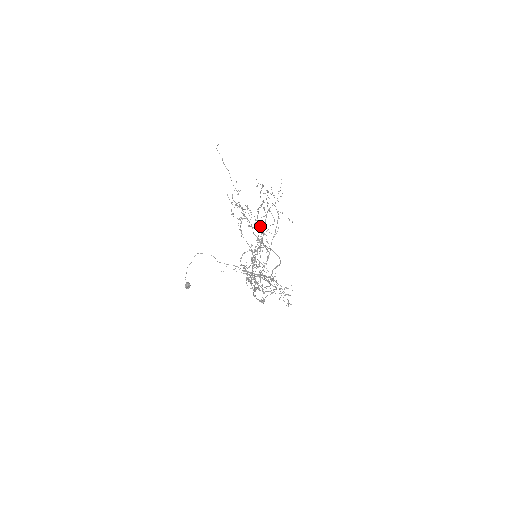
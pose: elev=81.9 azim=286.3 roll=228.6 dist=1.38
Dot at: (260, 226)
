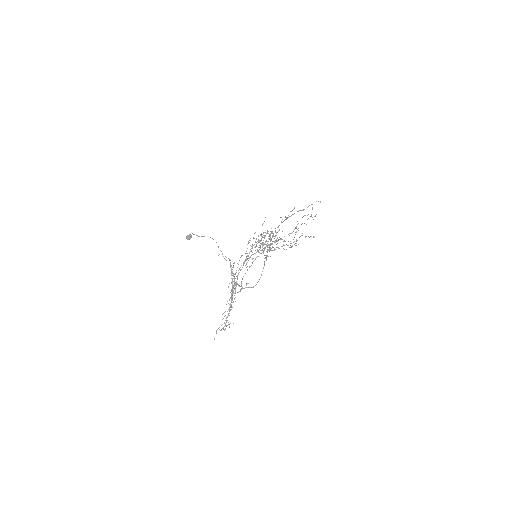
Dot at: occluded
